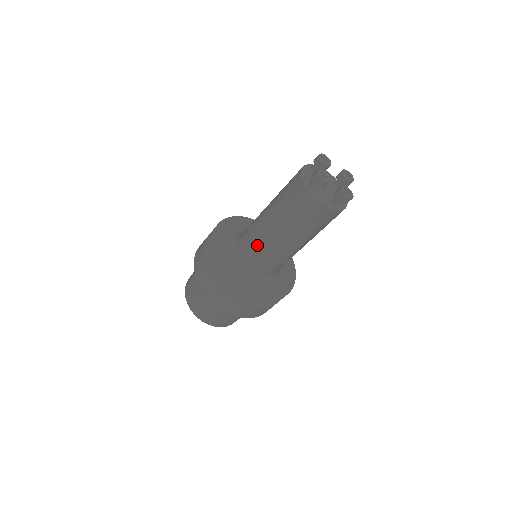
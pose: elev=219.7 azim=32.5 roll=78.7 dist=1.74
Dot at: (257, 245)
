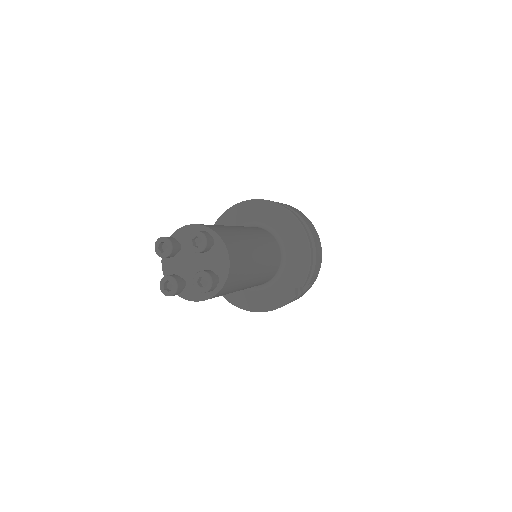
Dot at: occluded
